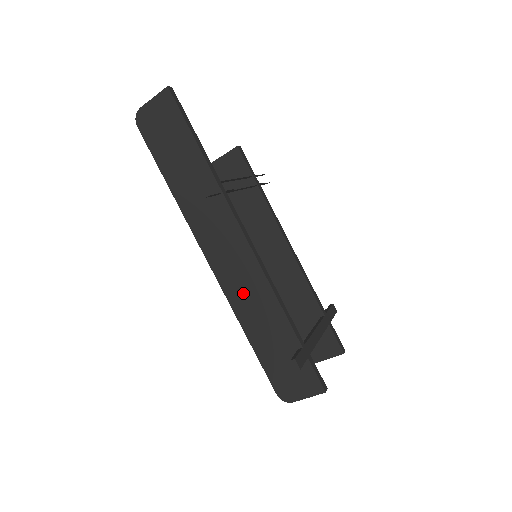
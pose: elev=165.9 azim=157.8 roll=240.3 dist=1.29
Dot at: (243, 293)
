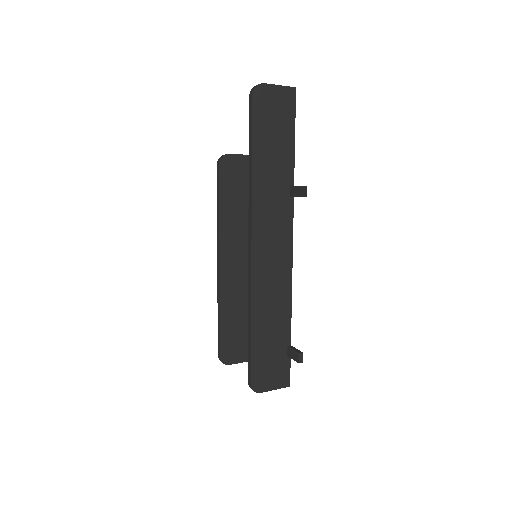
Dot at: (268, 286)
